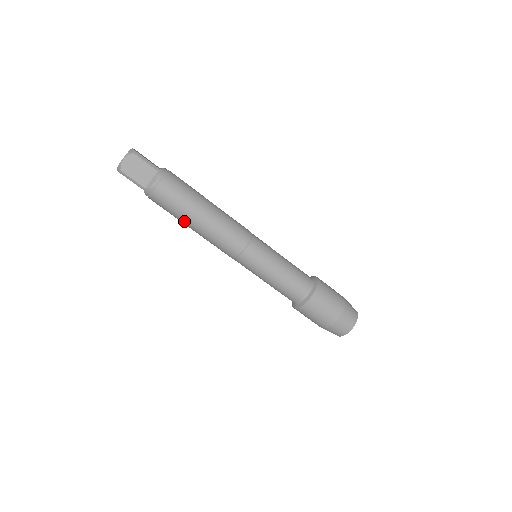
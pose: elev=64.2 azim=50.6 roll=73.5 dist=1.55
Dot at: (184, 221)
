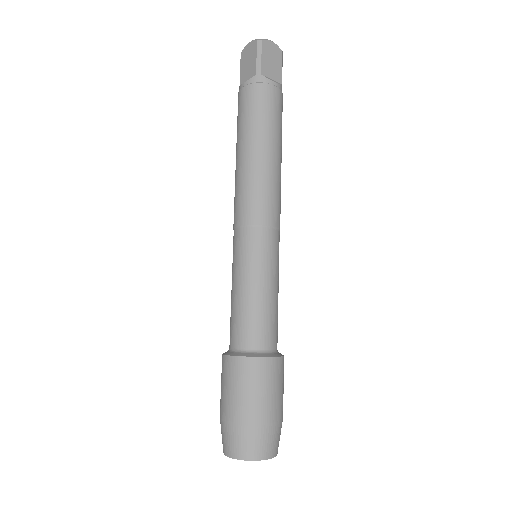
Dot at: (252, 137)
